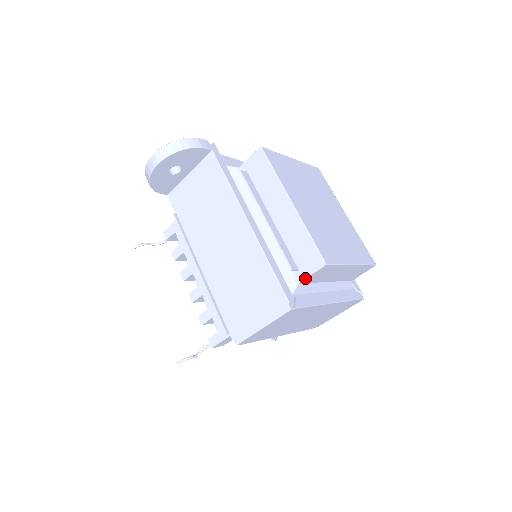
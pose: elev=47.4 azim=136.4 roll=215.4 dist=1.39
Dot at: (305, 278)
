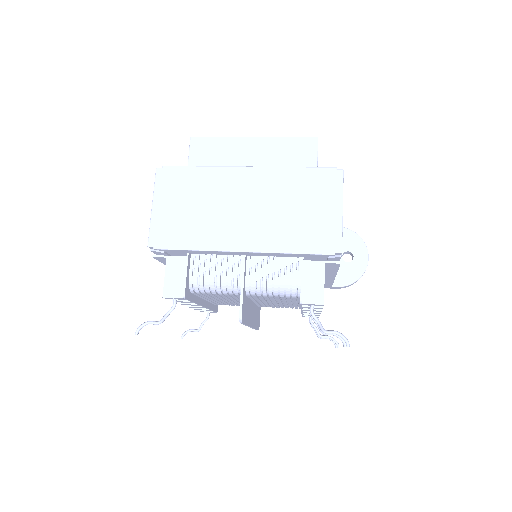
Dot at: (188, 161)
